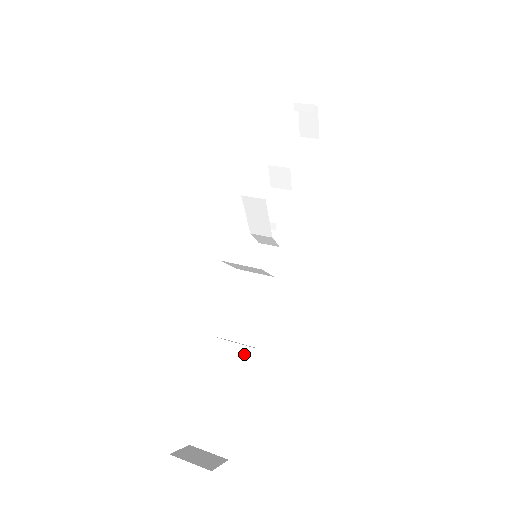
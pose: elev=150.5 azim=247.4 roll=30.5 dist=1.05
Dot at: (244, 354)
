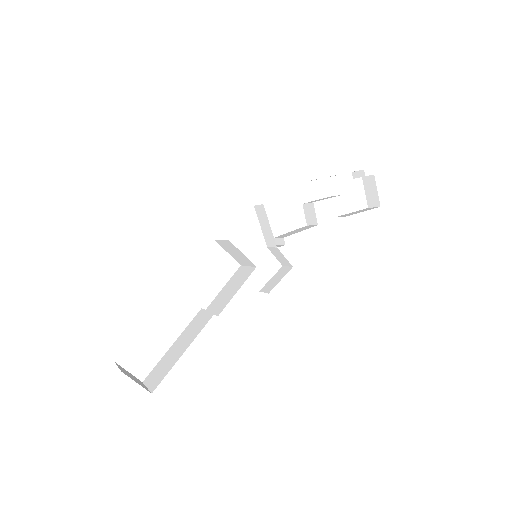
Dot at: (207, 318)
